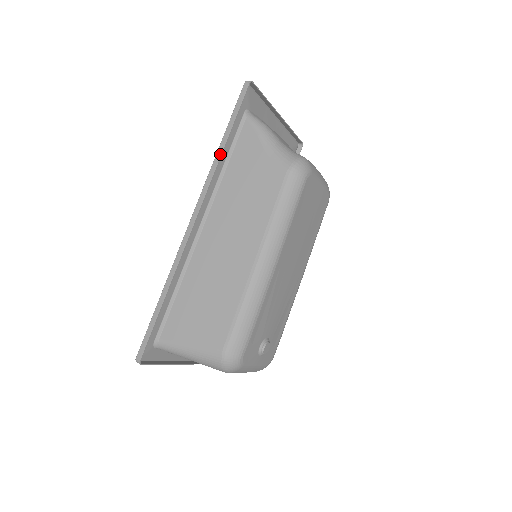
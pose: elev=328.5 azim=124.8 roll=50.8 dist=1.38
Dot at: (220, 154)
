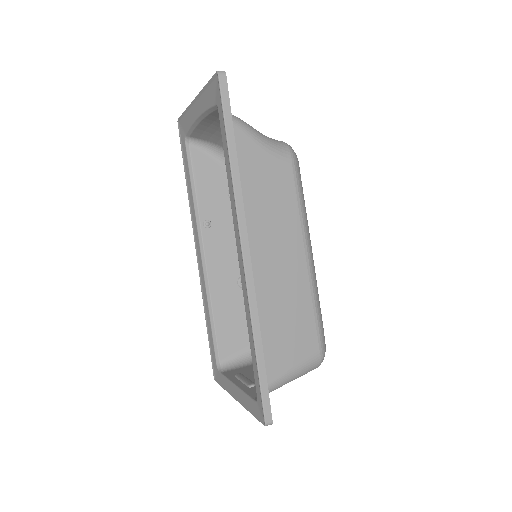
Dot at: (237, 169)
